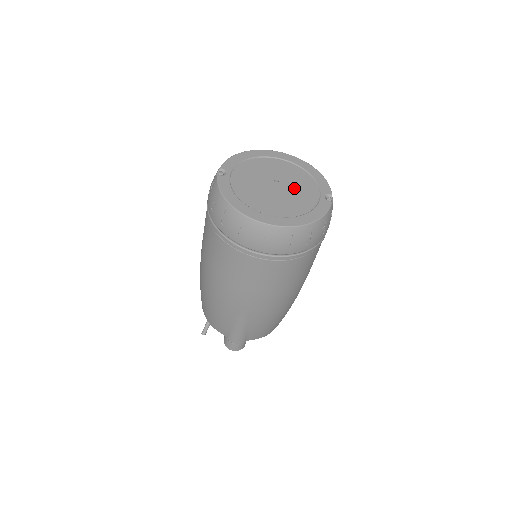
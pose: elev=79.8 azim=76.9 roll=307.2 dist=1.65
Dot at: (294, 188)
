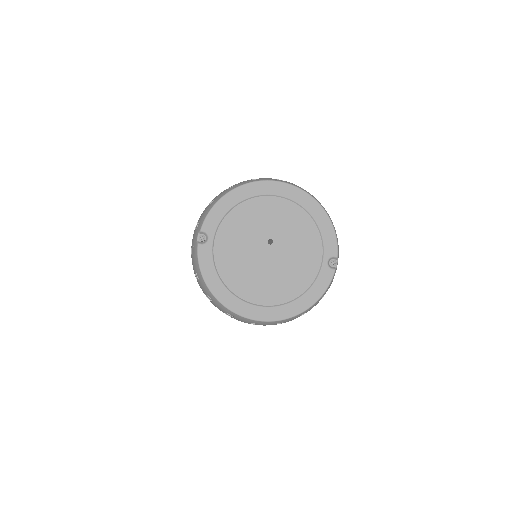
Dot at: (291, 252)
